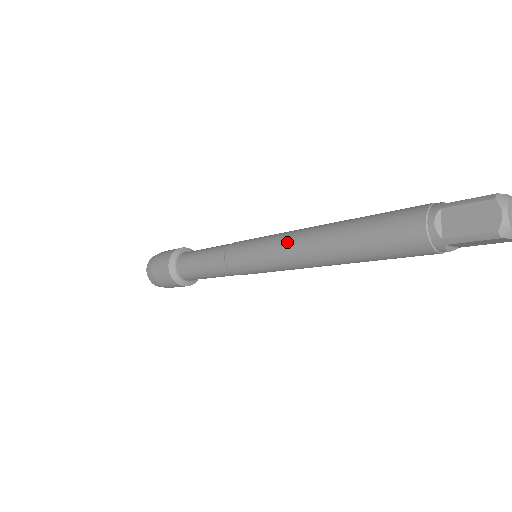
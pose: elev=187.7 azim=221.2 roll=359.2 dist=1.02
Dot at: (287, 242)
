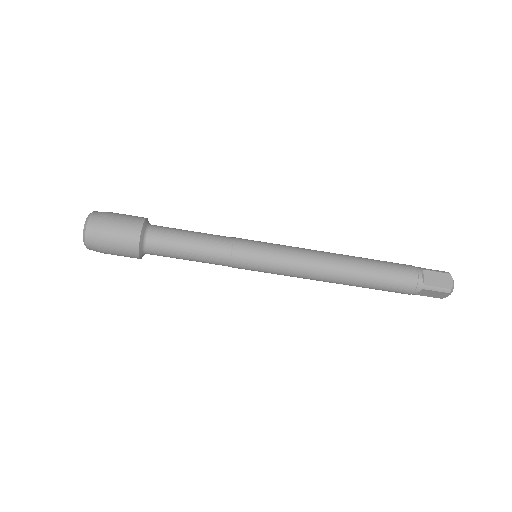
Dot at: (311, 254)
